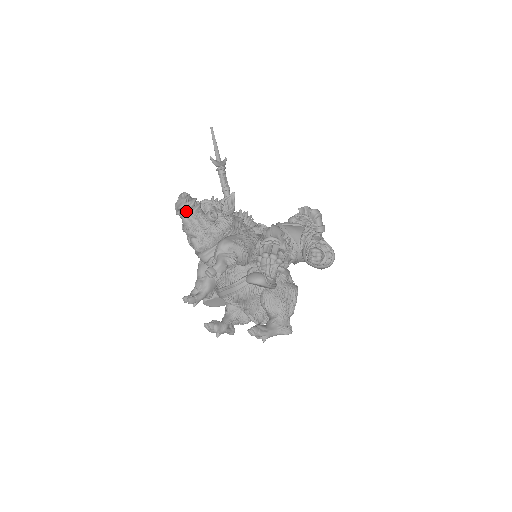
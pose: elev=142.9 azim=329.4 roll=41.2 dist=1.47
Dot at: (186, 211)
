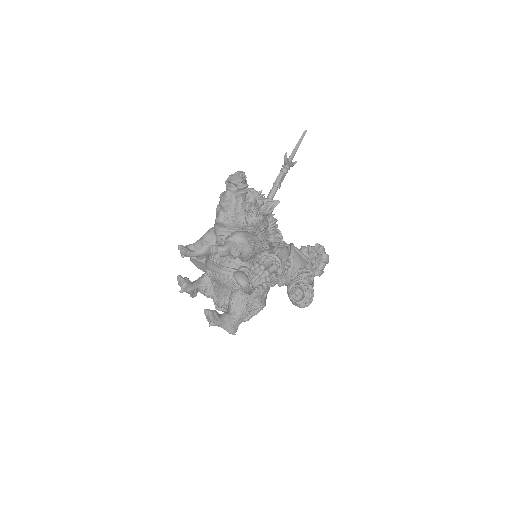
Dot at: (234, 188)
